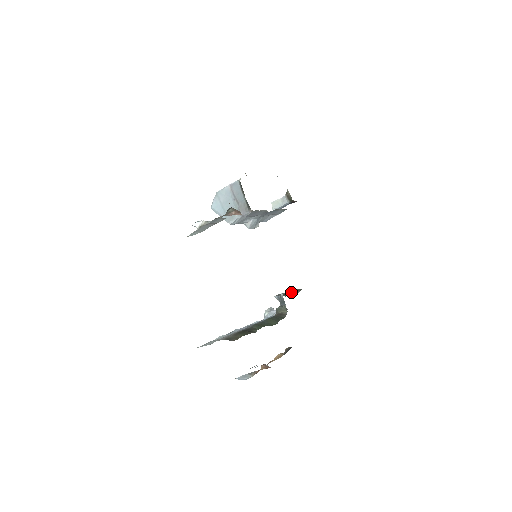
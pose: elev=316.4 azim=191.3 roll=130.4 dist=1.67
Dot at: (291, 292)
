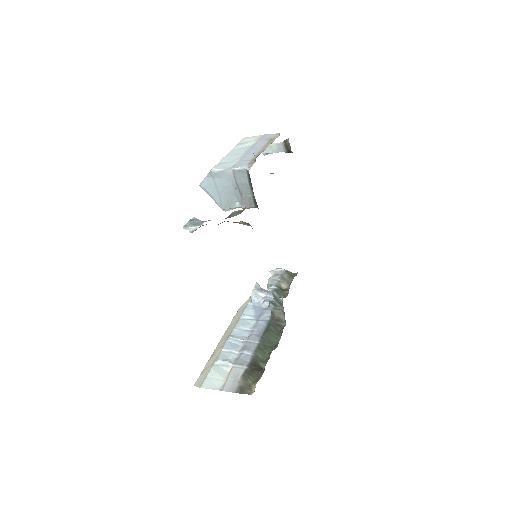
Dot at: (284, 280)
